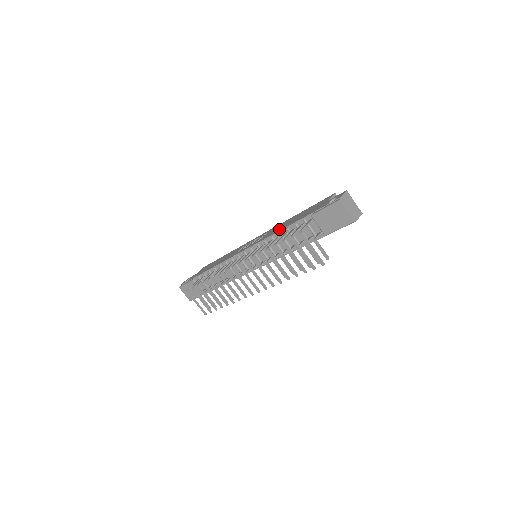
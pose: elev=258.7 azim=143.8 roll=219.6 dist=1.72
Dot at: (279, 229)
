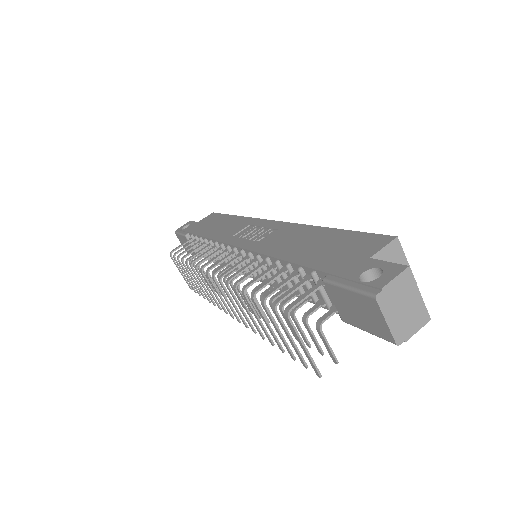
Dot at: (282, 250)
